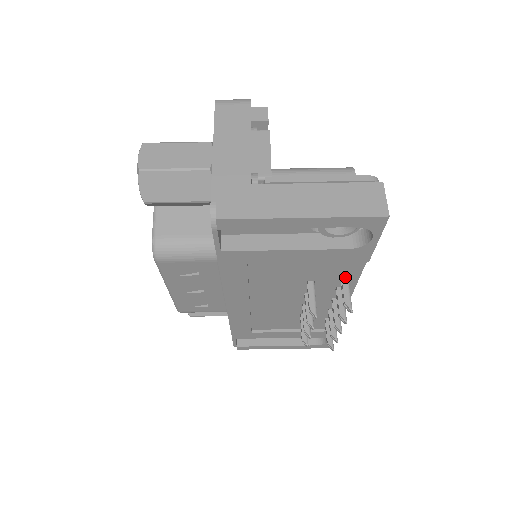
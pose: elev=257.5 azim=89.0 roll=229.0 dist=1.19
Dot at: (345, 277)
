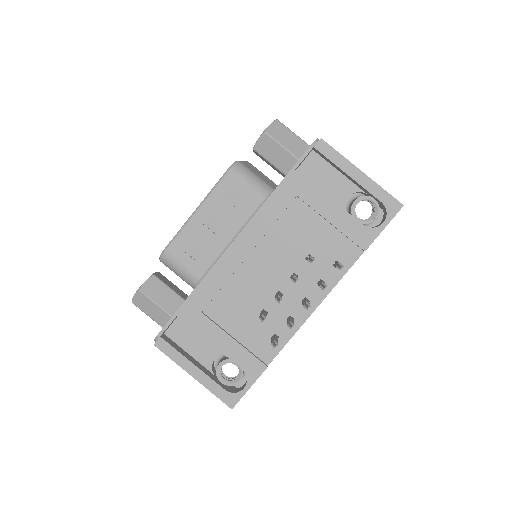
Dot at: (339, 262)
